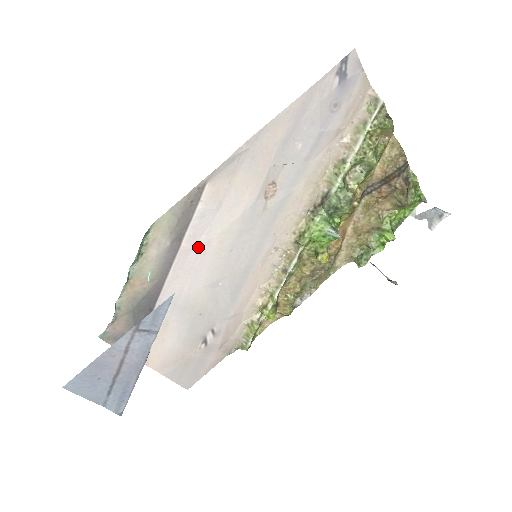
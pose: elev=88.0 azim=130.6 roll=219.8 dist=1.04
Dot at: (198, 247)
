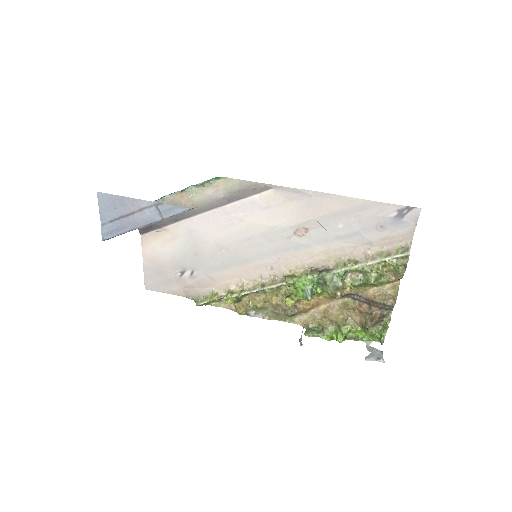
Dot at: (234, 216)
